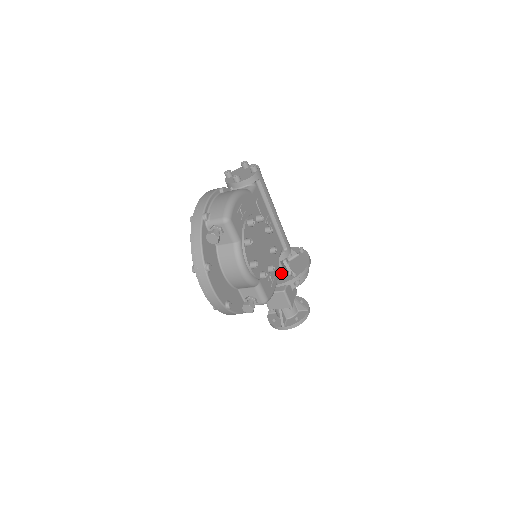
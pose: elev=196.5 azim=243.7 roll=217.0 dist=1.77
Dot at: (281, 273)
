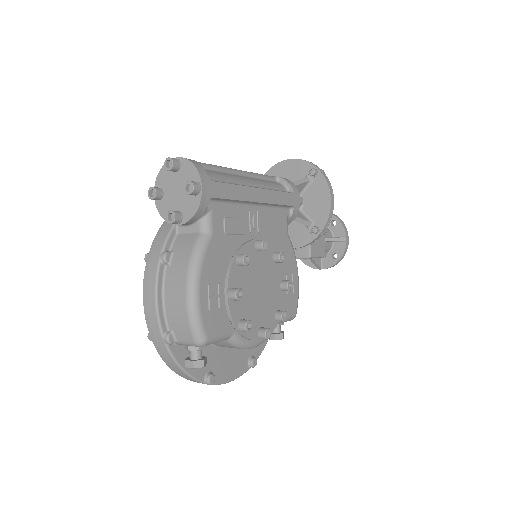
Dot at: (296, 224)
